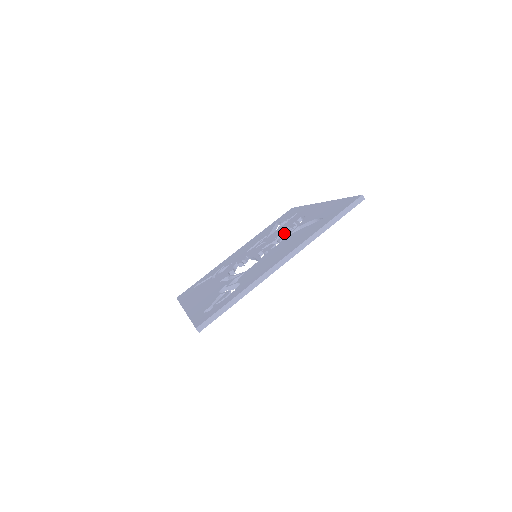
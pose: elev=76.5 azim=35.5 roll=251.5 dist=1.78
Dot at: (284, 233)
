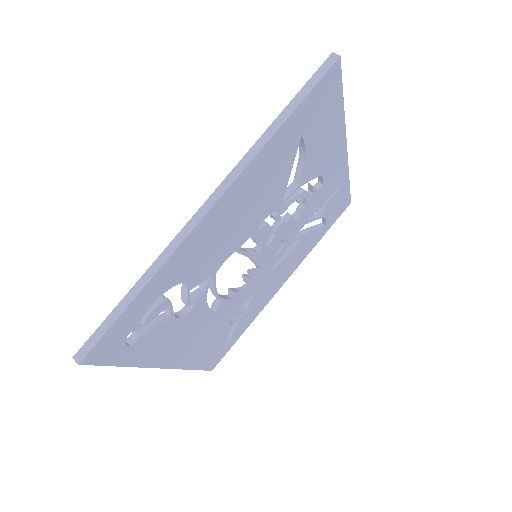
Dot at: (300, 213)
